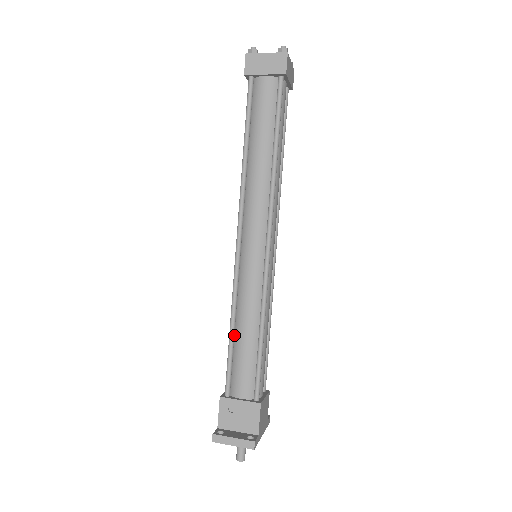
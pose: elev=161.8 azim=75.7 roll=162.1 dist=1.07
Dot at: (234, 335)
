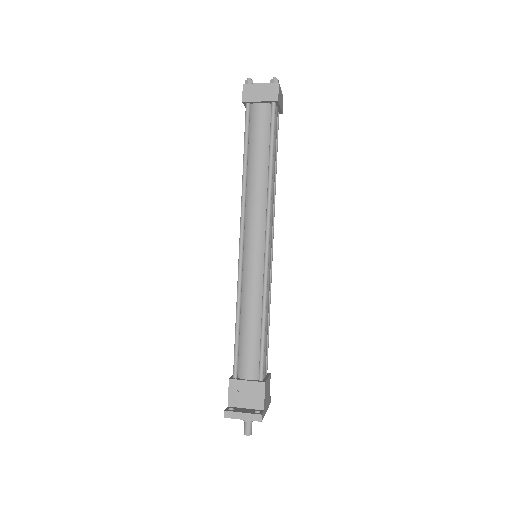
Dot at: (239, 325)
